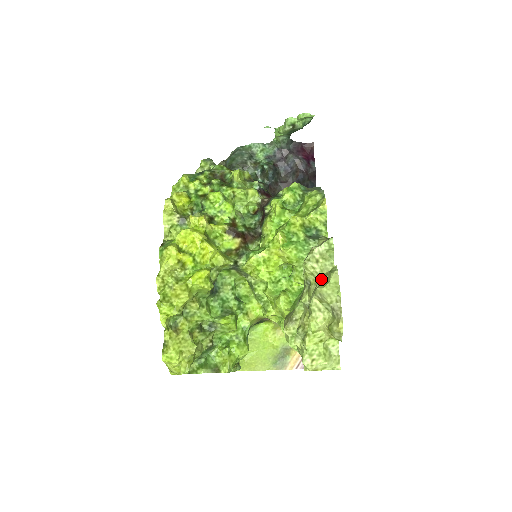
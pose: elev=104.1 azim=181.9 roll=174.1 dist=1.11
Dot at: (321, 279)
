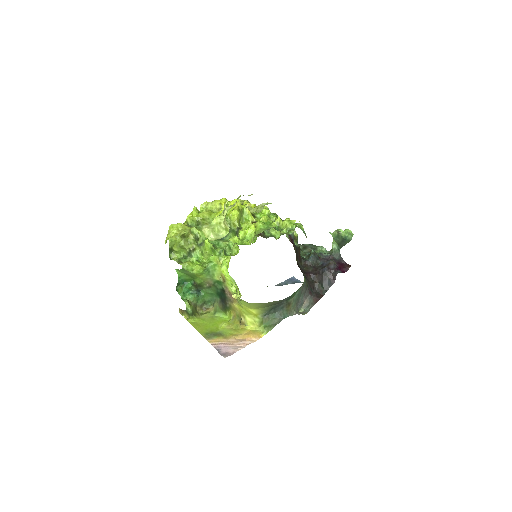
Dot at: occluded
